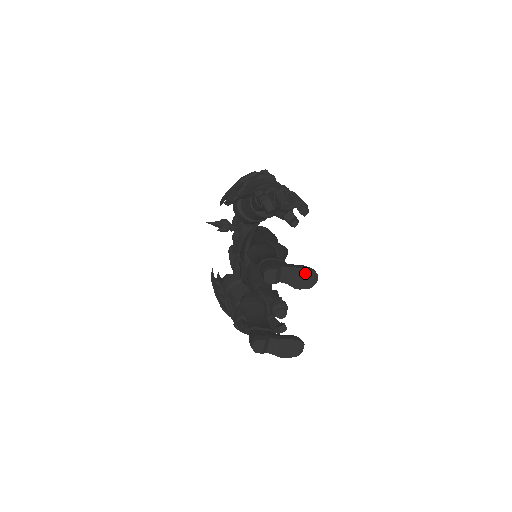
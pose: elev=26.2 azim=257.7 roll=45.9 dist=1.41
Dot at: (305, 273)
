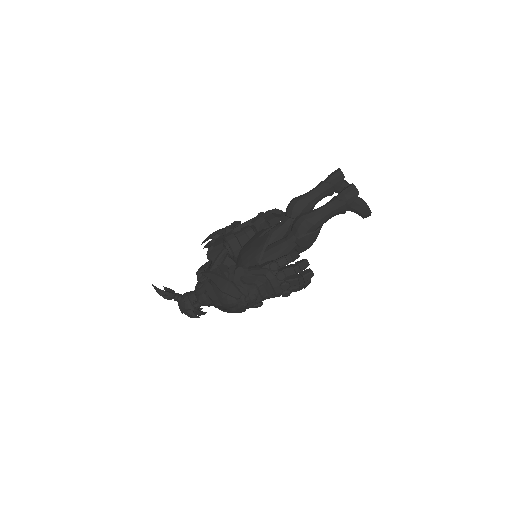
Dot at: occluded
